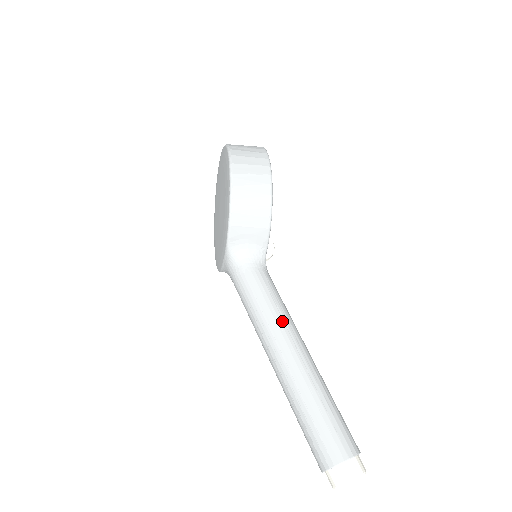
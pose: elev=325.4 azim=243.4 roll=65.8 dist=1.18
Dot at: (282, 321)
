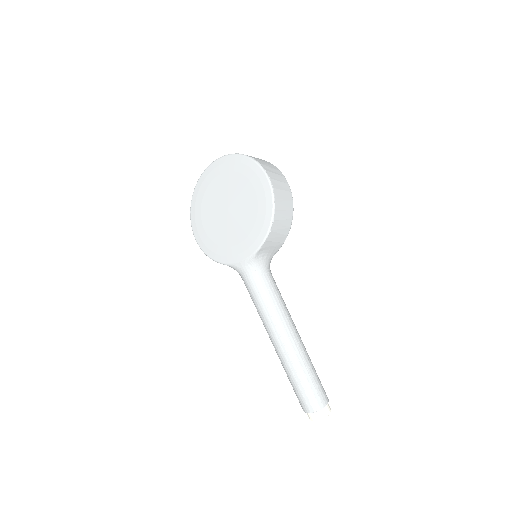
Dot at: (288, 315)
